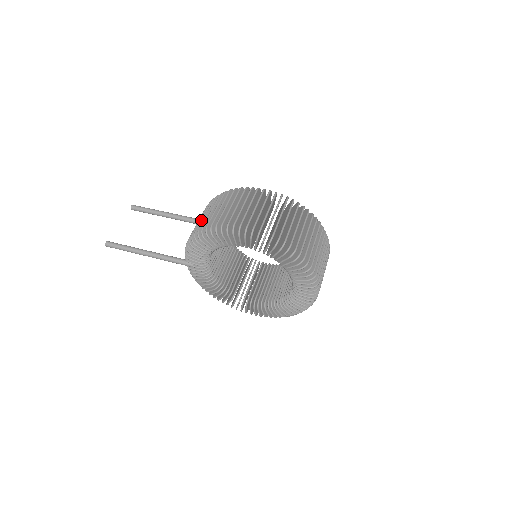
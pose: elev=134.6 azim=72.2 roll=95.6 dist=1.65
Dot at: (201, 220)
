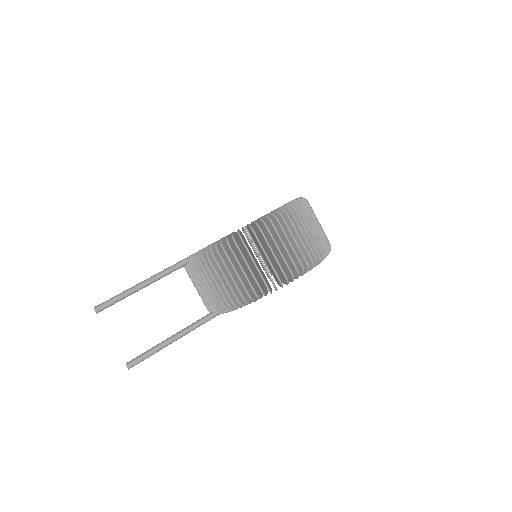
Dot at: (229, 285)
